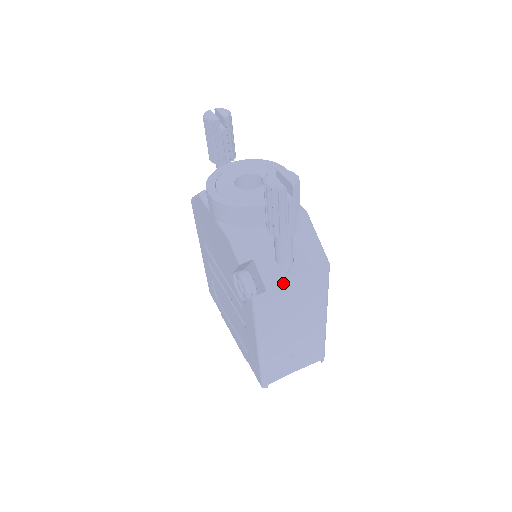
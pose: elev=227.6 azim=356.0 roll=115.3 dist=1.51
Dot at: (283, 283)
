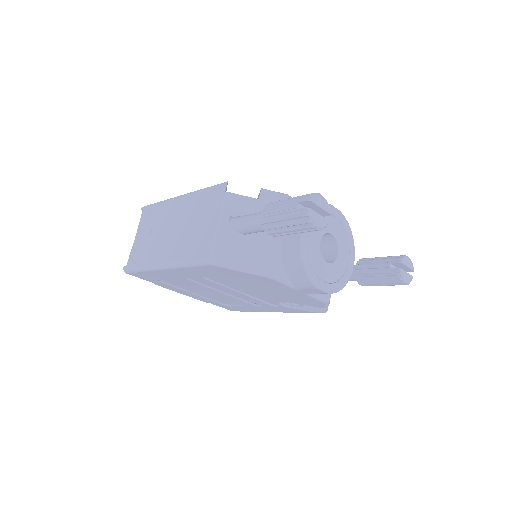
Dot at: occluded
